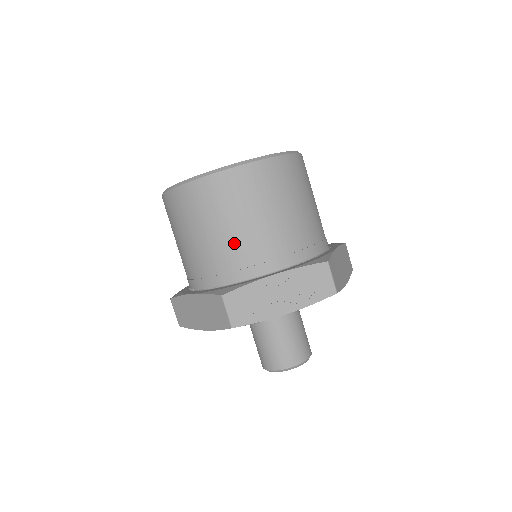
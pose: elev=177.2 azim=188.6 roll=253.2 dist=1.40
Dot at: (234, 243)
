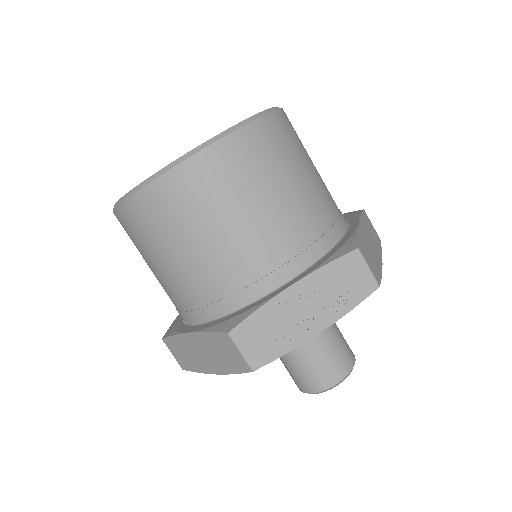
Dot at: (225, 256)
